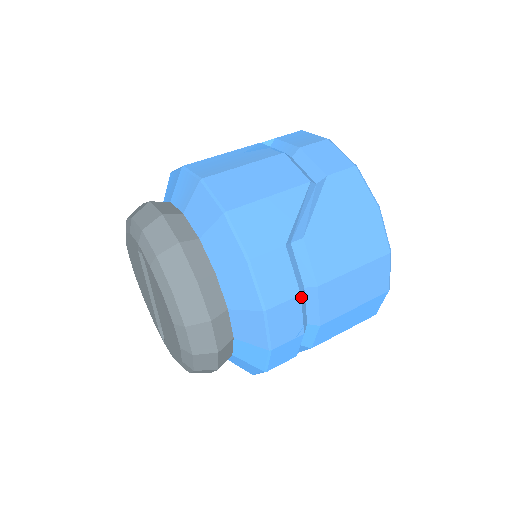
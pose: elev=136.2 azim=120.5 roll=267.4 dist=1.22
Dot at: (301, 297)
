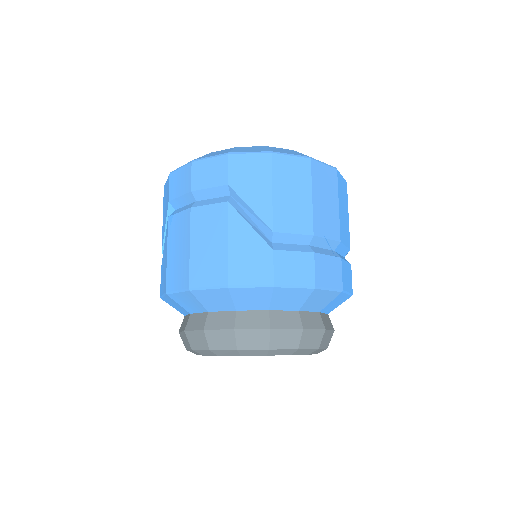
Dot at: (316, 253)
